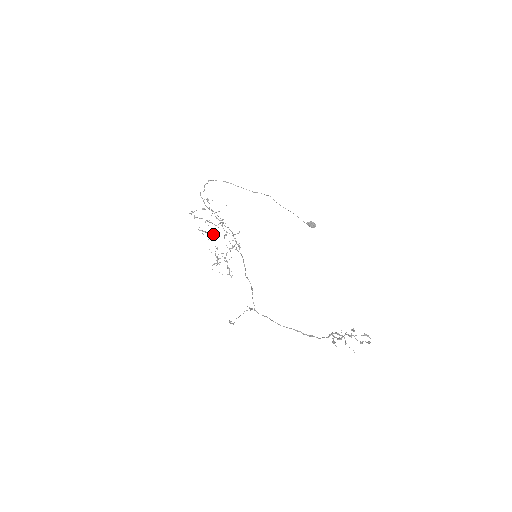
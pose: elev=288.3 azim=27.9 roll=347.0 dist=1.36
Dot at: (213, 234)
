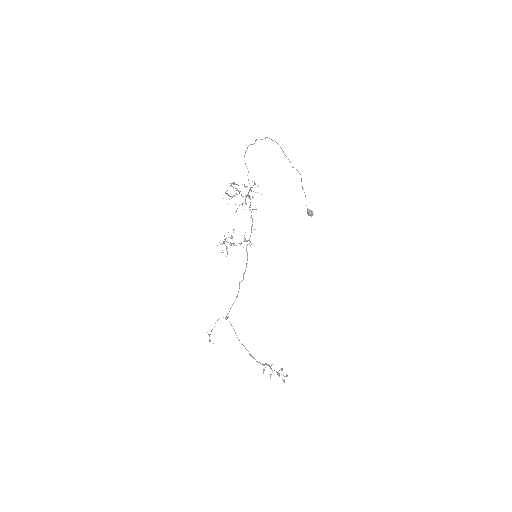
Dot at: occluded
